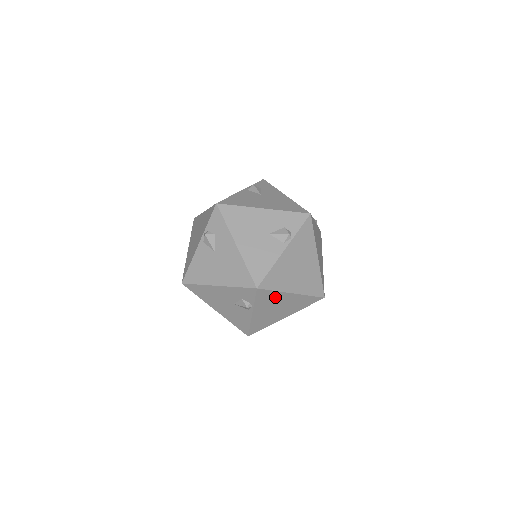
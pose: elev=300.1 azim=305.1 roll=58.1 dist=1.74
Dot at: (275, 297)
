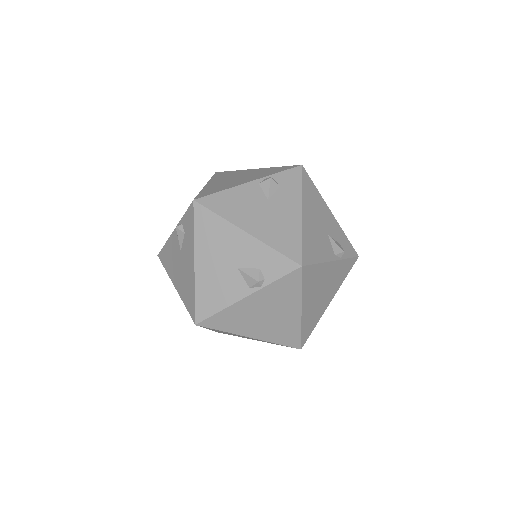
Dot at: occluded
